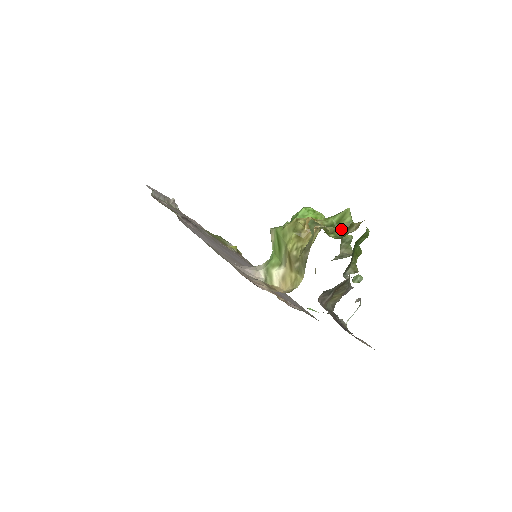
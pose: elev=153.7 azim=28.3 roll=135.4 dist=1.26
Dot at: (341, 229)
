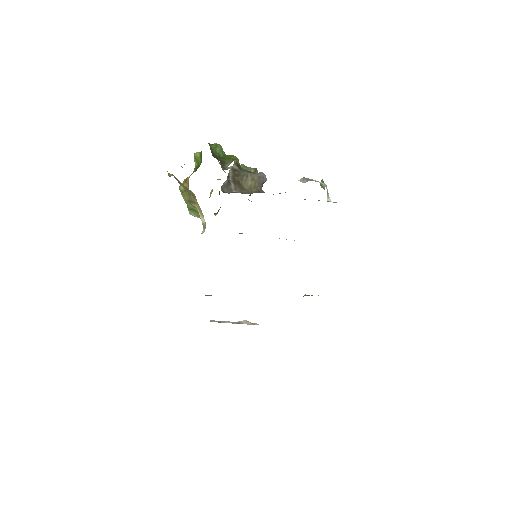
Dot at: (201, 161)
